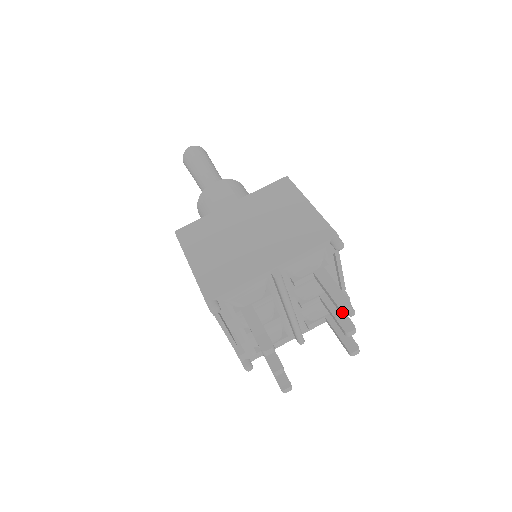
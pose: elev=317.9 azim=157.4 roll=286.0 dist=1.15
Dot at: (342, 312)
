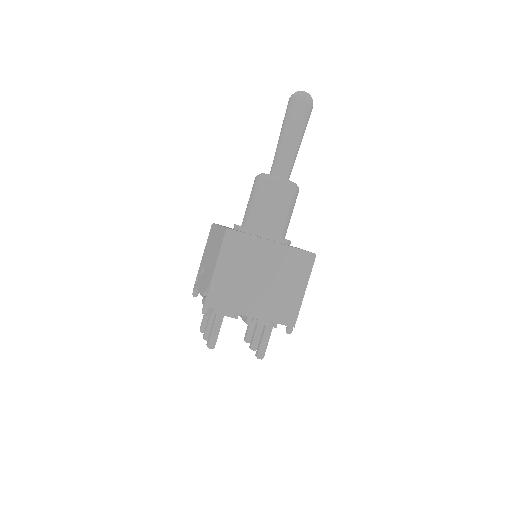
Dot at: occluded
